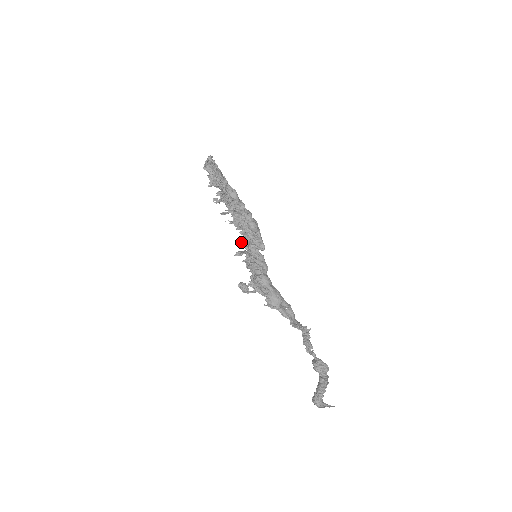
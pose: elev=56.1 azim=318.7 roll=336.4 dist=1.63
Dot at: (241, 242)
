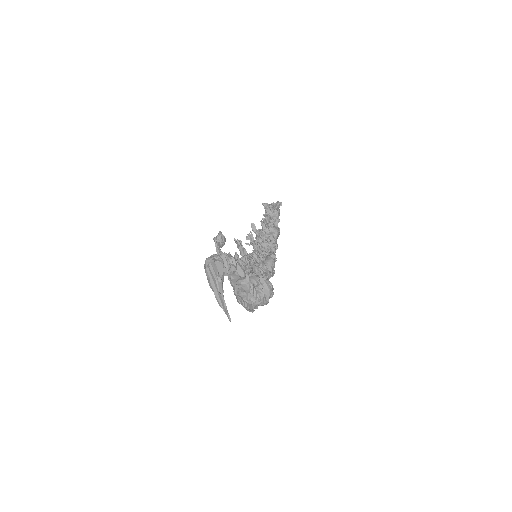
Dot at: occluded
